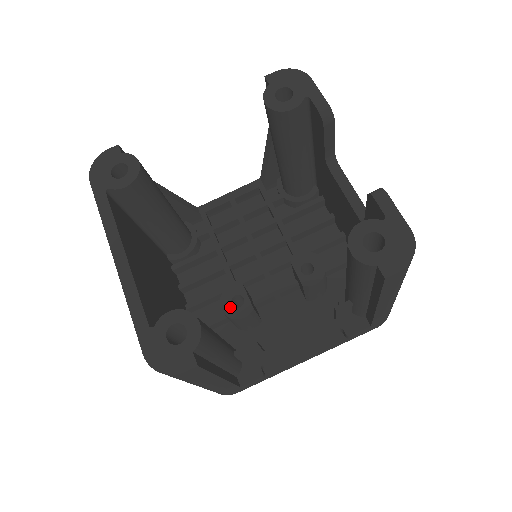
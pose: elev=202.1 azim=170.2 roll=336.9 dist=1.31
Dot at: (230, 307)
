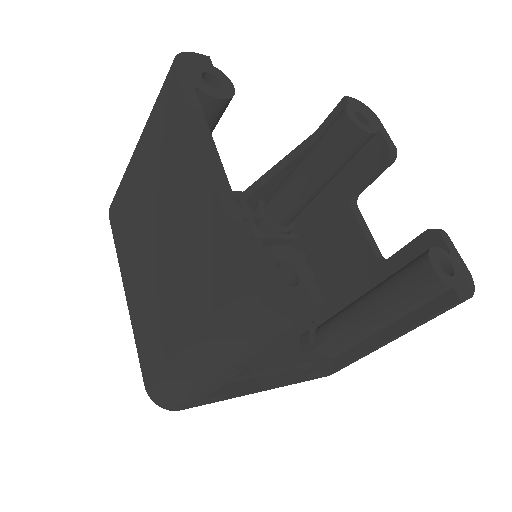
Dot at: occluded
